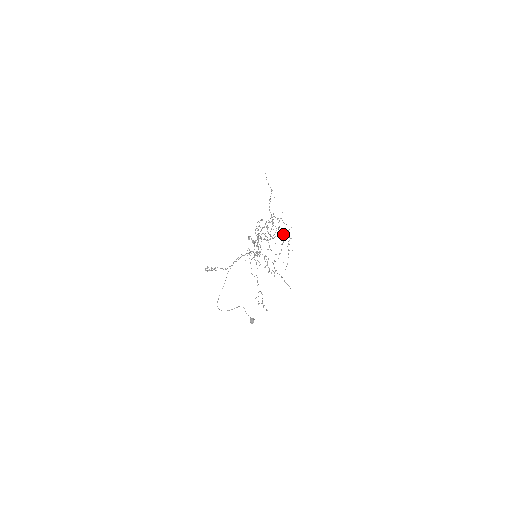
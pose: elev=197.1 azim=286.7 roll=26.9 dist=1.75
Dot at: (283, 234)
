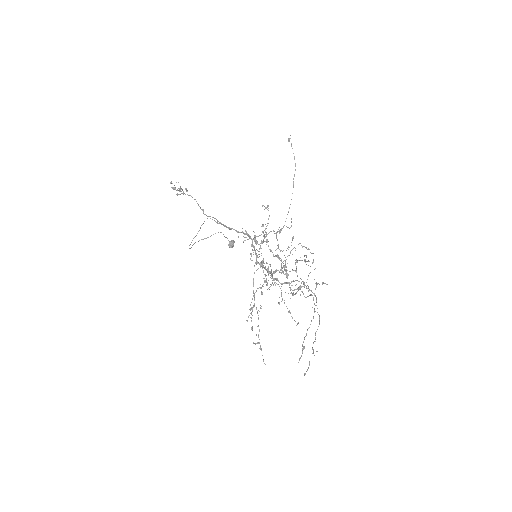
Dot at: (308, 296)
